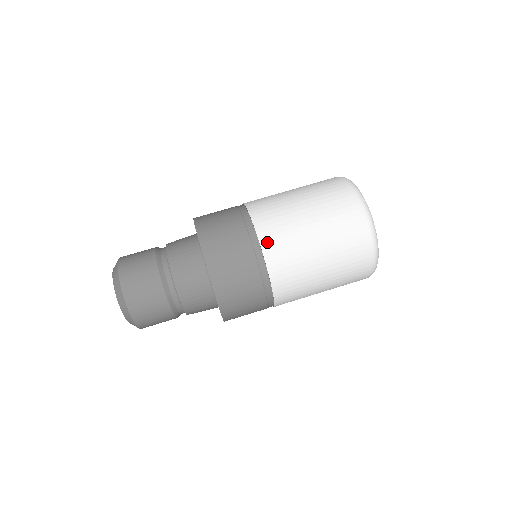
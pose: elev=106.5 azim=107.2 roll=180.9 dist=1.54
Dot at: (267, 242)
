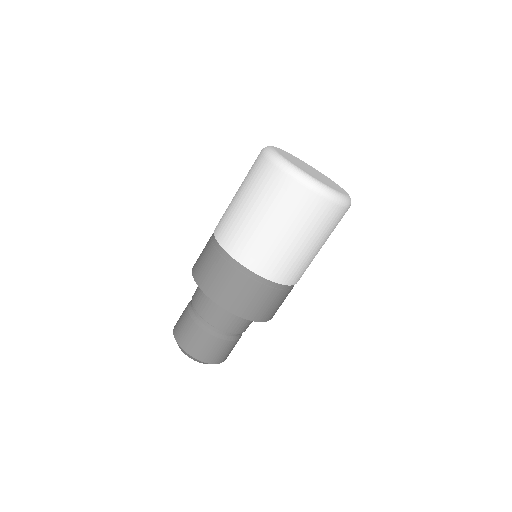
Dot at: (290, 280)
